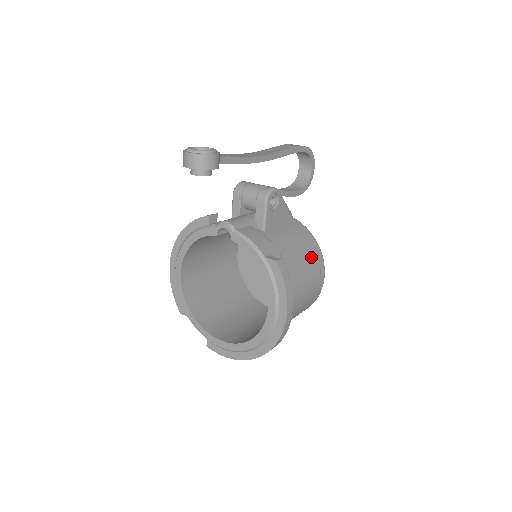
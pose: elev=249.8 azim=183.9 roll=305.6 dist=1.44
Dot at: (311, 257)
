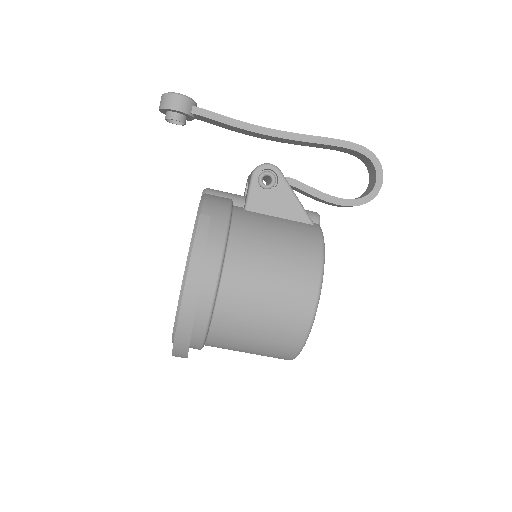
Dot at: (294, 257)
